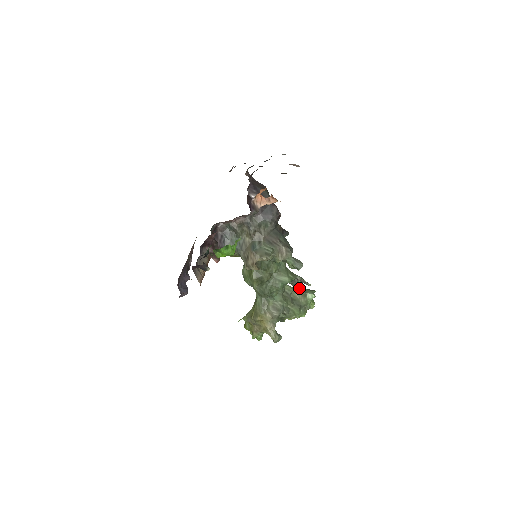
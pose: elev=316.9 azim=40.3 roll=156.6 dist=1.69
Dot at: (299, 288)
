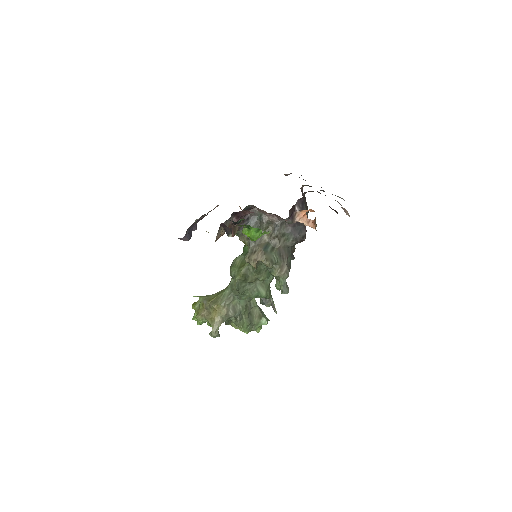
Dot at: (260, 308)
